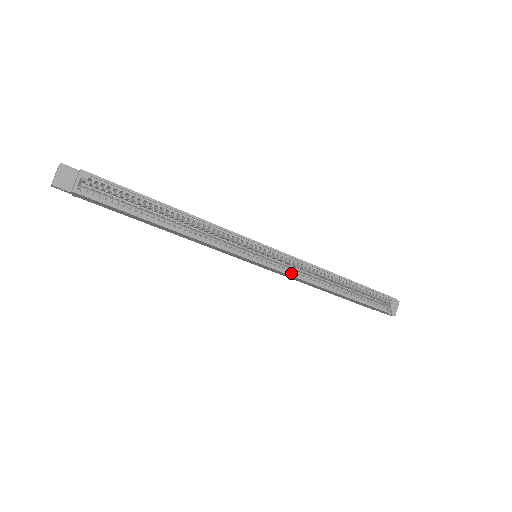
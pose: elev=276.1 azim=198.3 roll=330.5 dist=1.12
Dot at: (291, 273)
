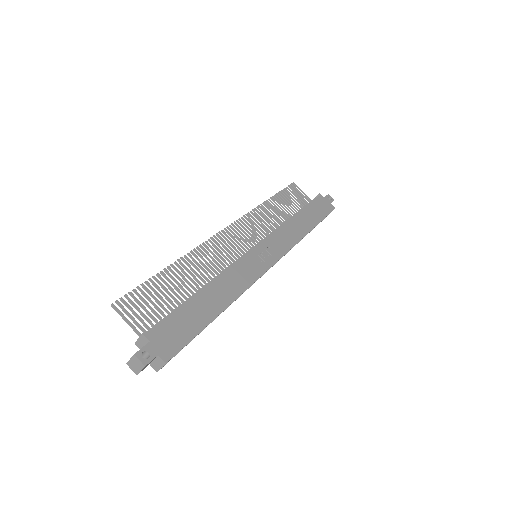
Dot at: occluded
